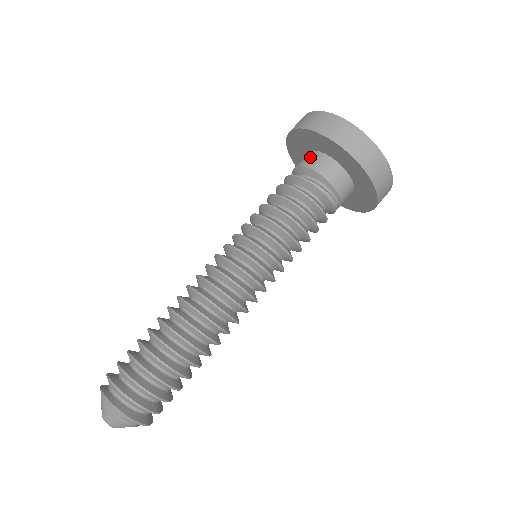
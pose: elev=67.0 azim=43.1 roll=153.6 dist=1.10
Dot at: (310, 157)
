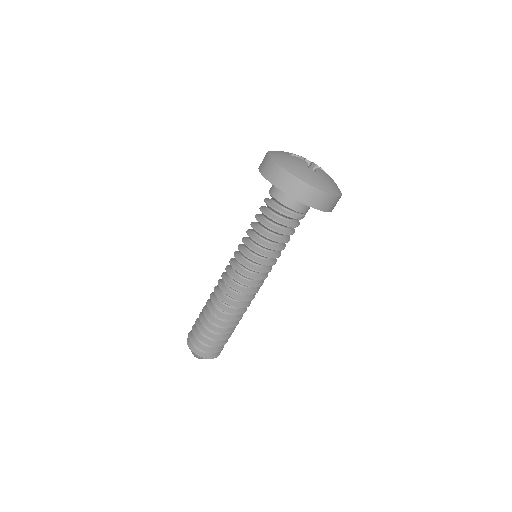
Dot at: (274, 187)
